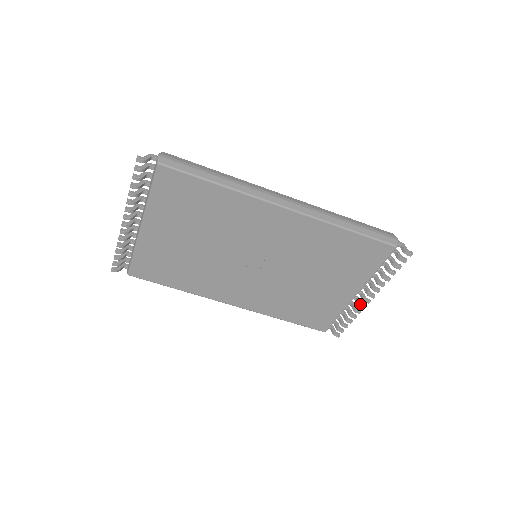
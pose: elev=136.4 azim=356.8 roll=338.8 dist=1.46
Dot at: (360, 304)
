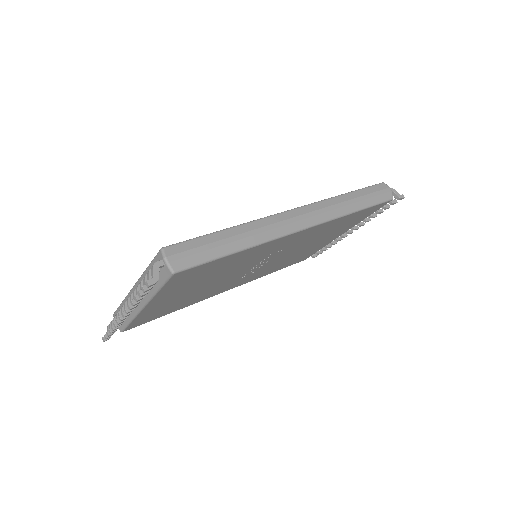
Dot at: (343, 236)
